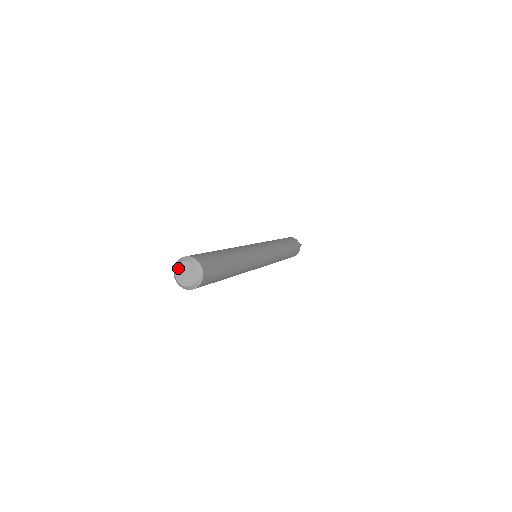
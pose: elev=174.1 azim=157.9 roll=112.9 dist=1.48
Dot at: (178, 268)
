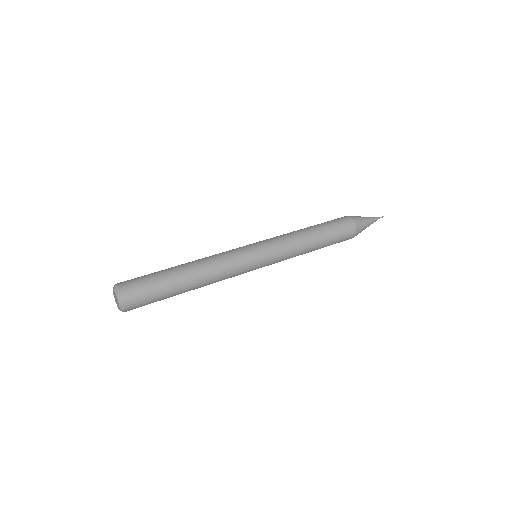
Dot at: (113, 291)
